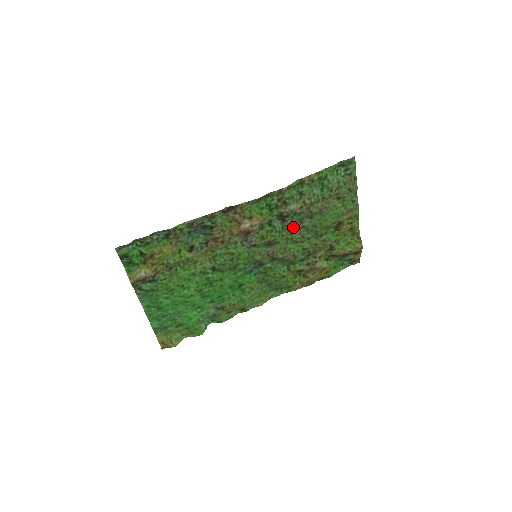
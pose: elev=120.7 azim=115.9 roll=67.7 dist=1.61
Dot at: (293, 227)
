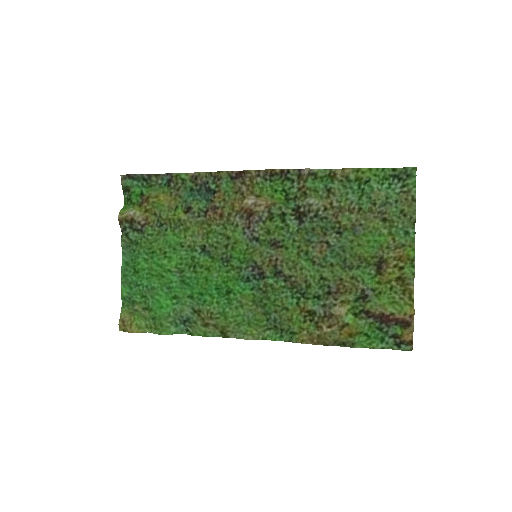
Dot at: (311, 235)
